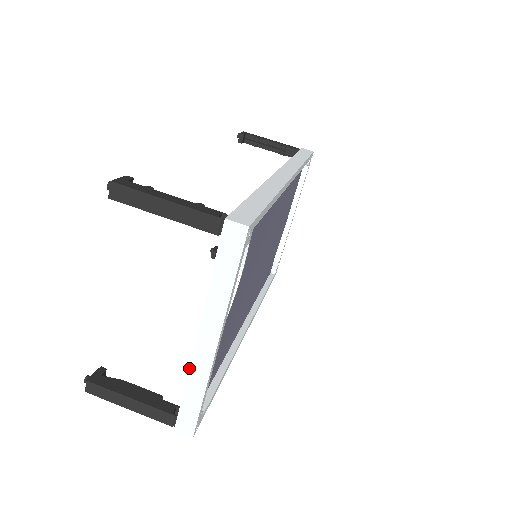
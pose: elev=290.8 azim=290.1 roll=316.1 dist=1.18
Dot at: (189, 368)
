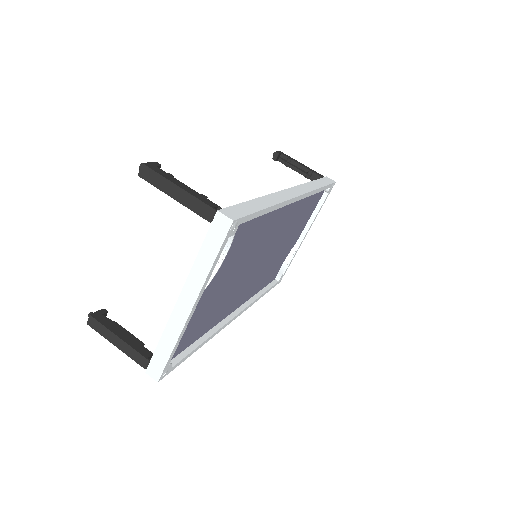
Dot at: (167, 323)
